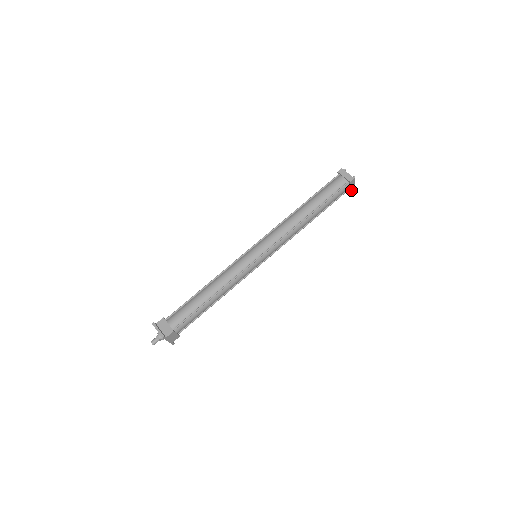
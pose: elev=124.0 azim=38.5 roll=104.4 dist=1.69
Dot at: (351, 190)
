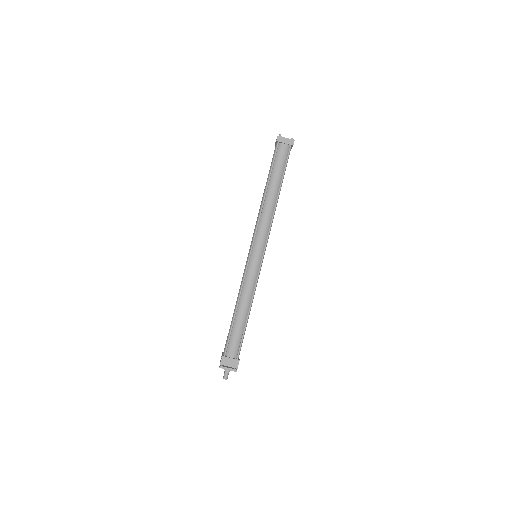
Dot at: occluded
